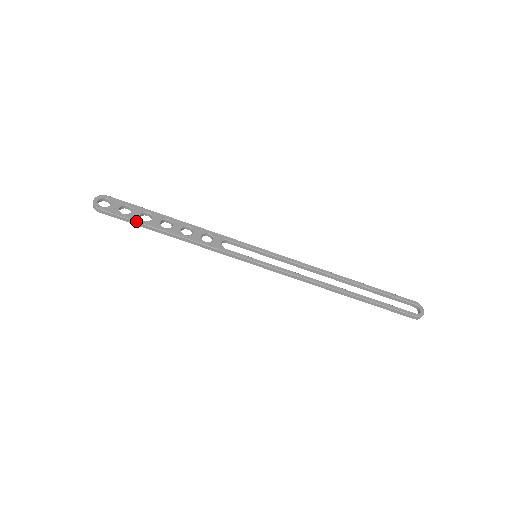
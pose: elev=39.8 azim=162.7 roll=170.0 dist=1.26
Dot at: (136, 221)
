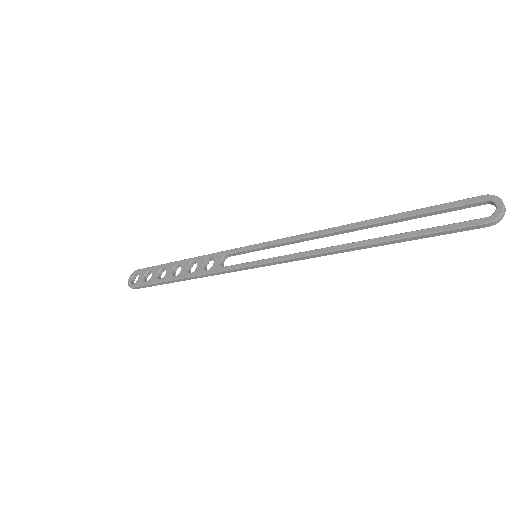
Dot at: (155, 283)
